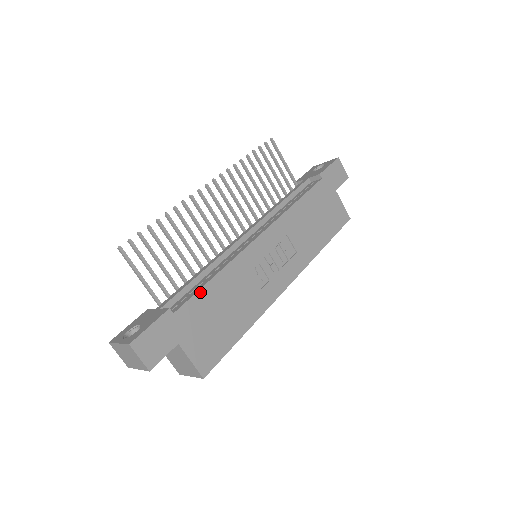
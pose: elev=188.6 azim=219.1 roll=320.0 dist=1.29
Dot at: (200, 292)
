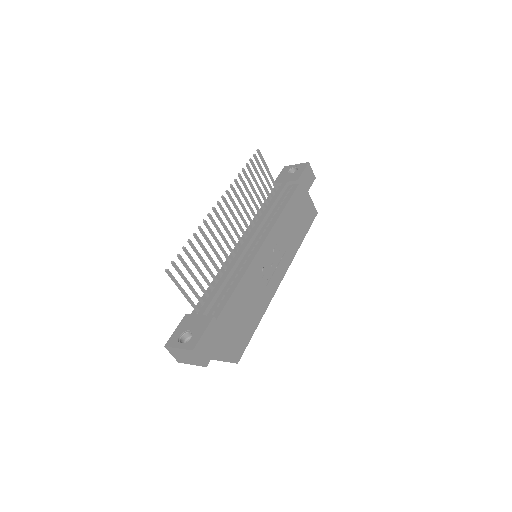
Dot at: (231, 298)
